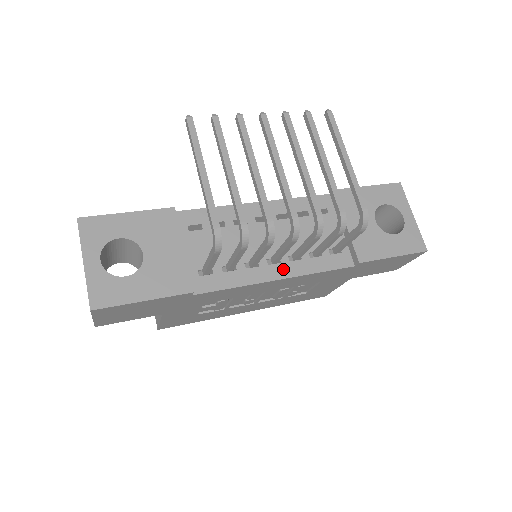
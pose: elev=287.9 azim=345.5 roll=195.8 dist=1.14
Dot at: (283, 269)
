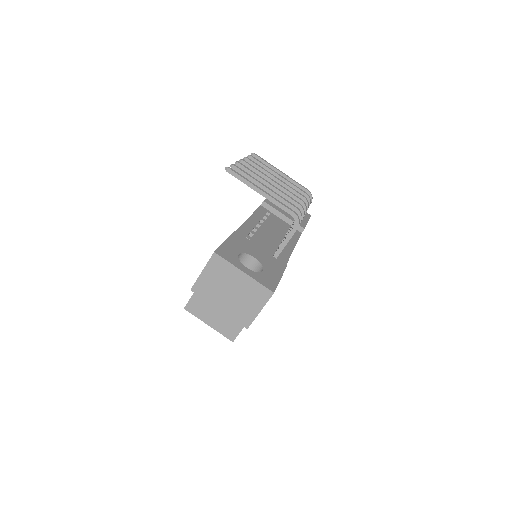
Dot at: (289, 245)
